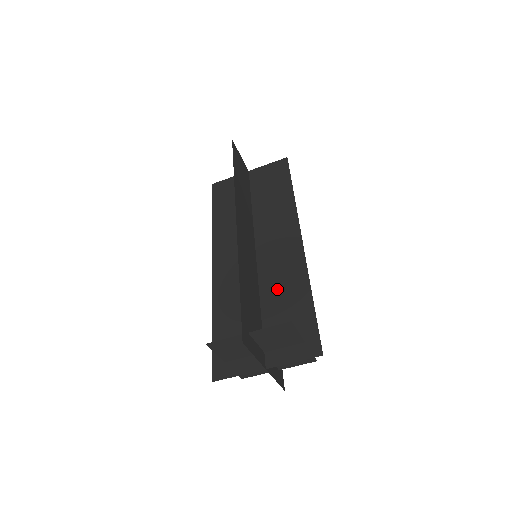
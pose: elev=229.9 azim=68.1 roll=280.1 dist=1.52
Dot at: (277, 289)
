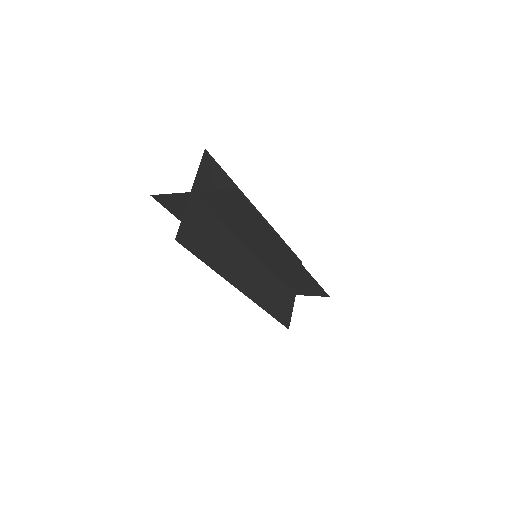
Dot at: (286, 273)
